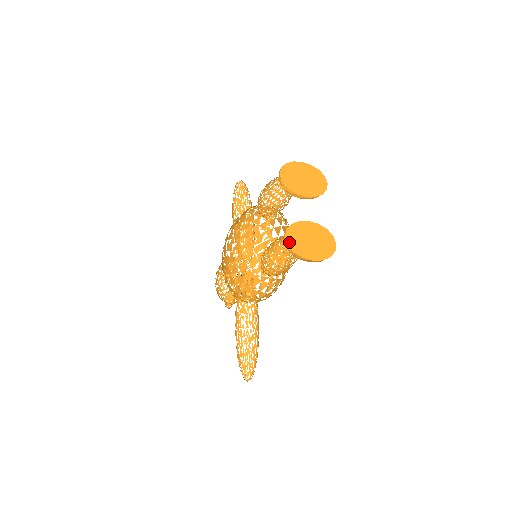
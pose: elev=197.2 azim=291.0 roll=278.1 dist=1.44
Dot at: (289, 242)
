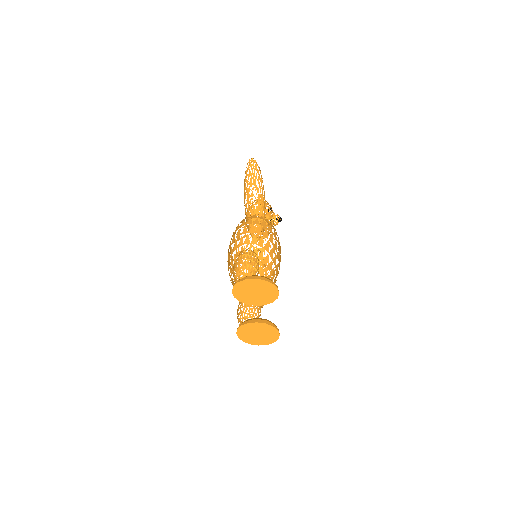
Dot at: (239, 336)
